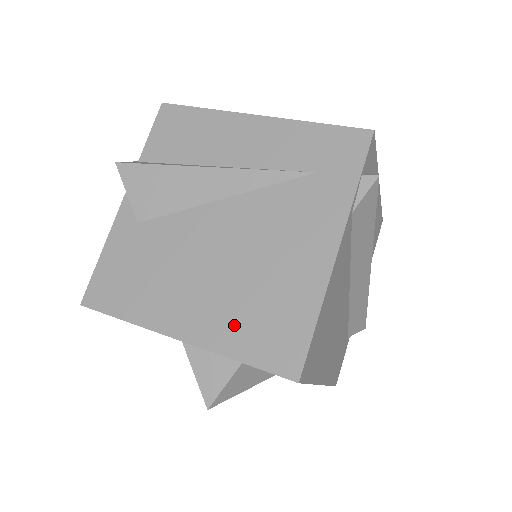
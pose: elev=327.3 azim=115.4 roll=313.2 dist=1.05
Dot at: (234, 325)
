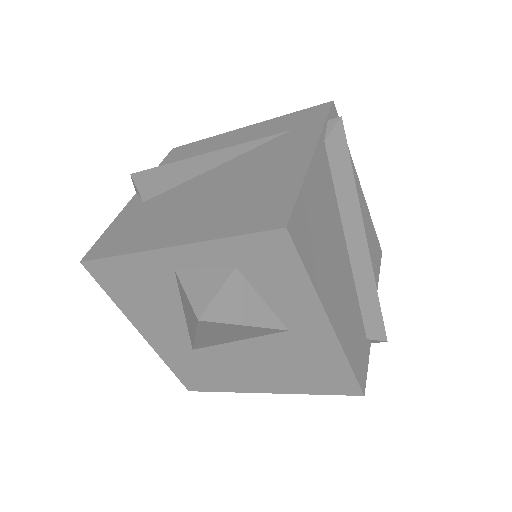
Dot at: (223, 219)
